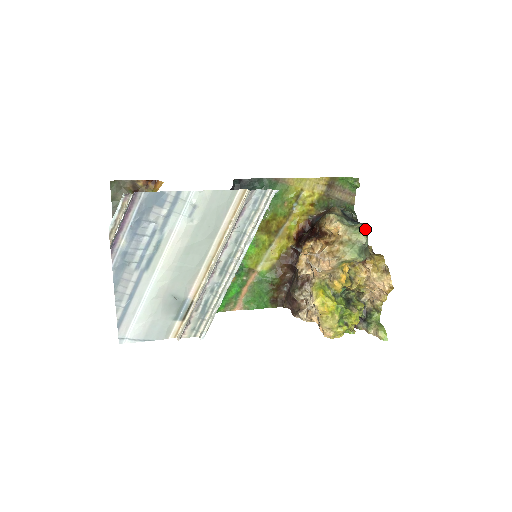
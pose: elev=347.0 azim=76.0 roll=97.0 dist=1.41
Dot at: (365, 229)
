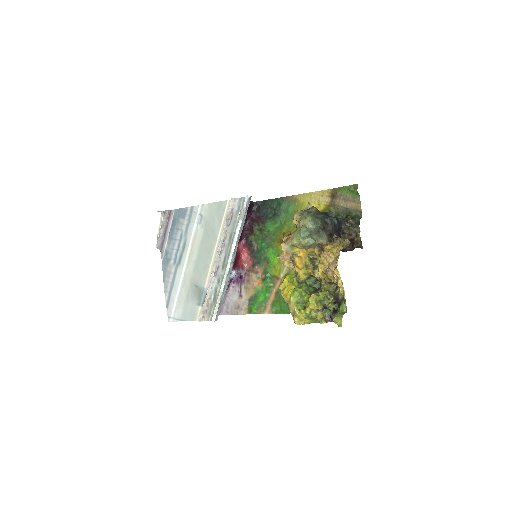
Dot at: (318, 217)
